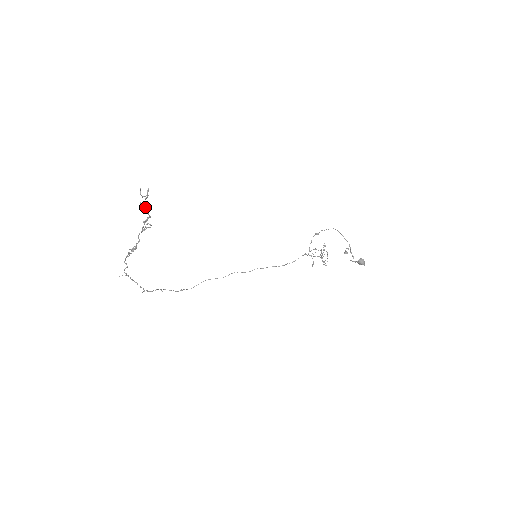
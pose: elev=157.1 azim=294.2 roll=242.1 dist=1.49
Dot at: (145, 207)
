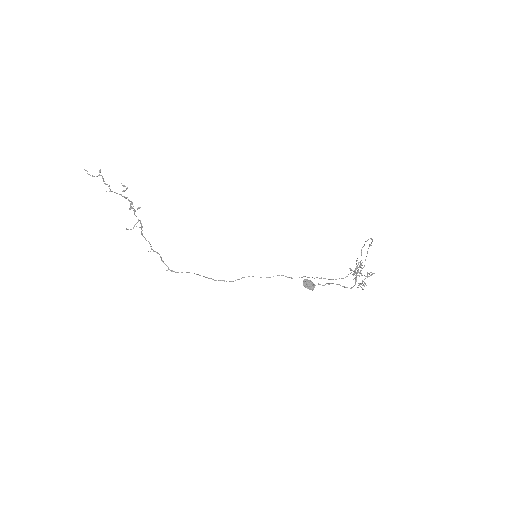
Dot at: occluded
